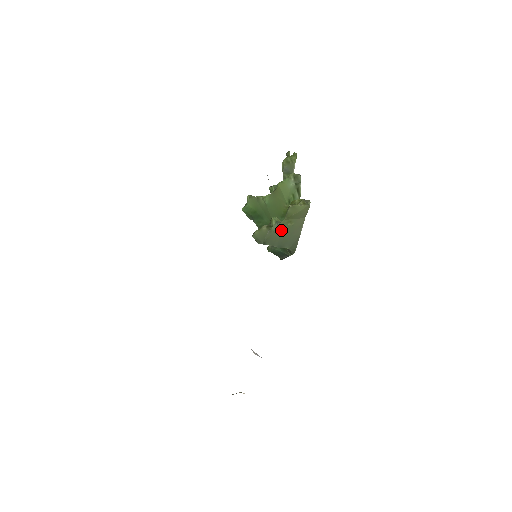
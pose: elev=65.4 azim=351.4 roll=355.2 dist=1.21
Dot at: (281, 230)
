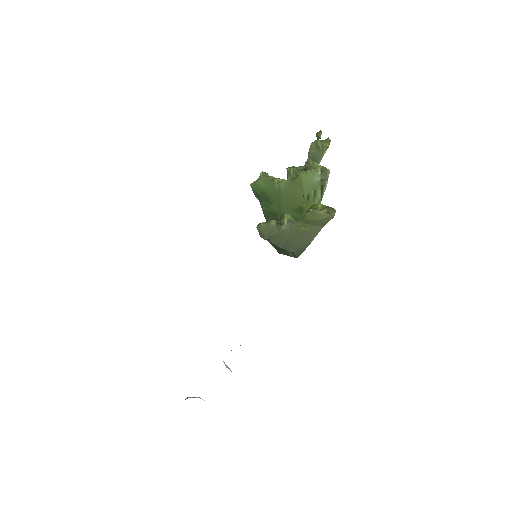
Dot at: (292, 232)
